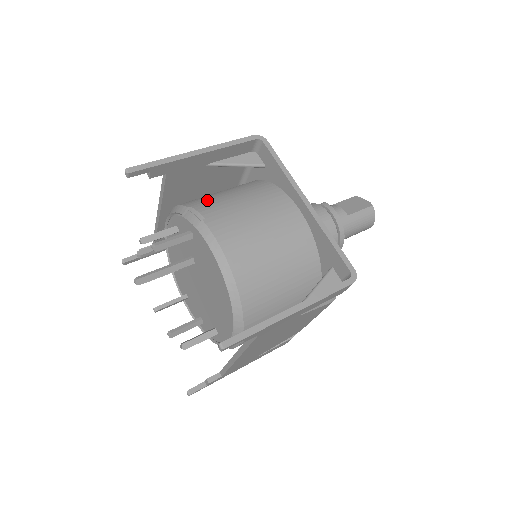
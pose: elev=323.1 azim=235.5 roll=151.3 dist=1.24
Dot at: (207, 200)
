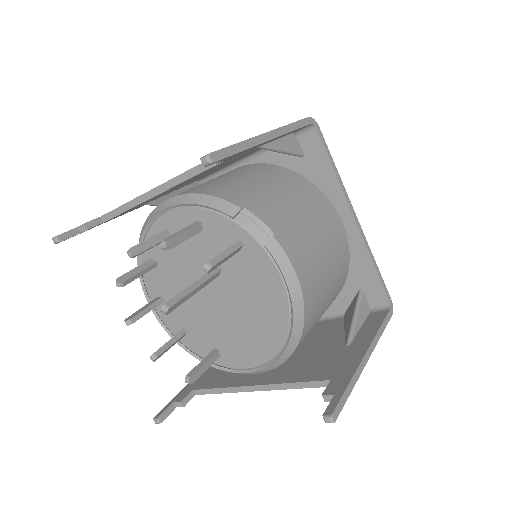
Dot at: (256, 198)
